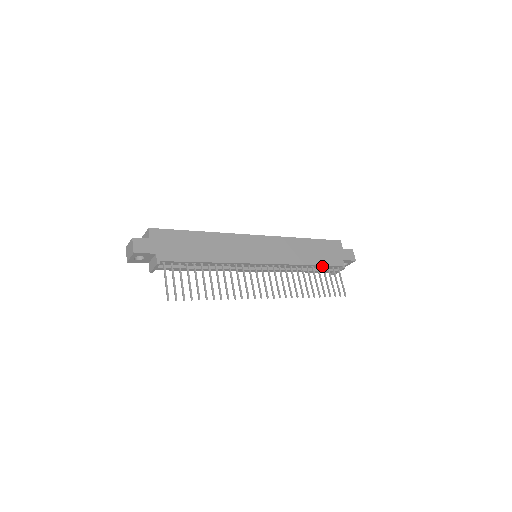
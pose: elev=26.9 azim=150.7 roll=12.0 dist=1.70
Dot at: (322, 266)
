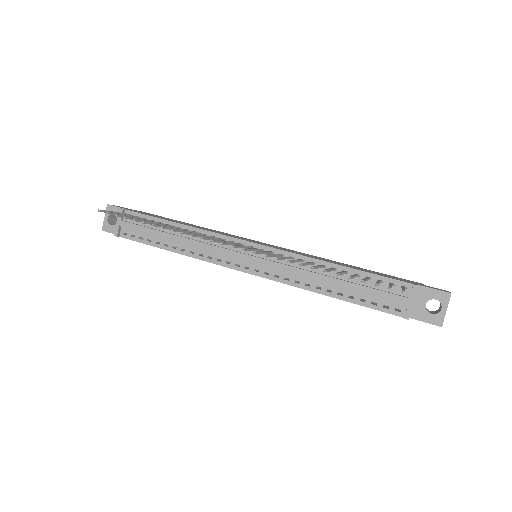
Dot at: occluded
